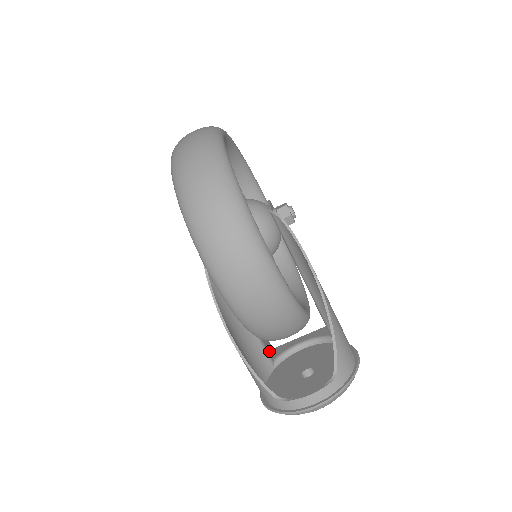
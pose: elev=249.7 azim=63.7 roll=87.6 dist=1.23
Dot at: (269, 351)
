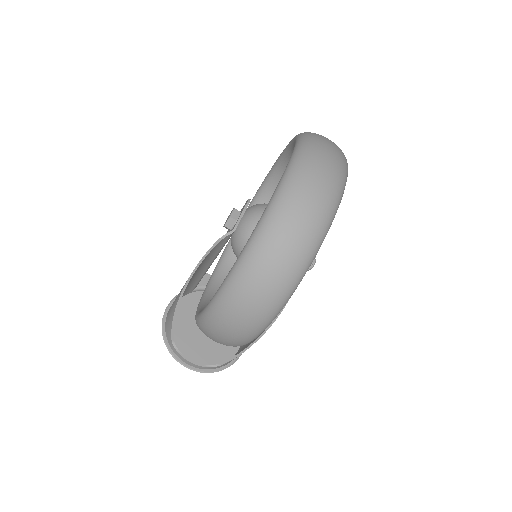
Dot at: occluded
